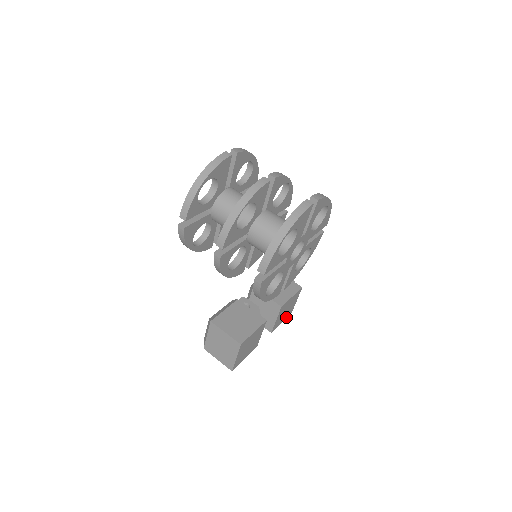
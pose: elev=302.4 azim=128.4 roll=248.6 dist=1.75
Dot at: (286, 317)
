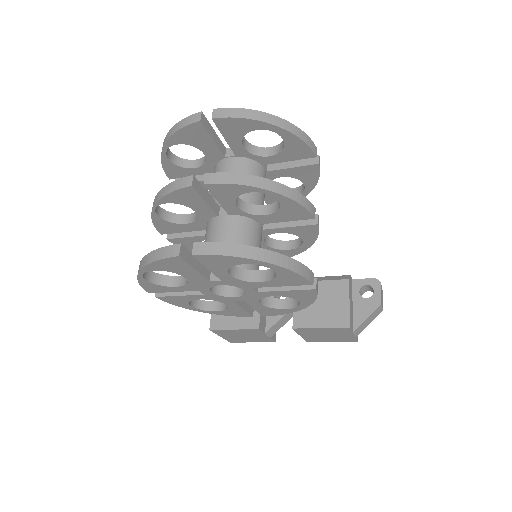
Dot at: (343, 340)
